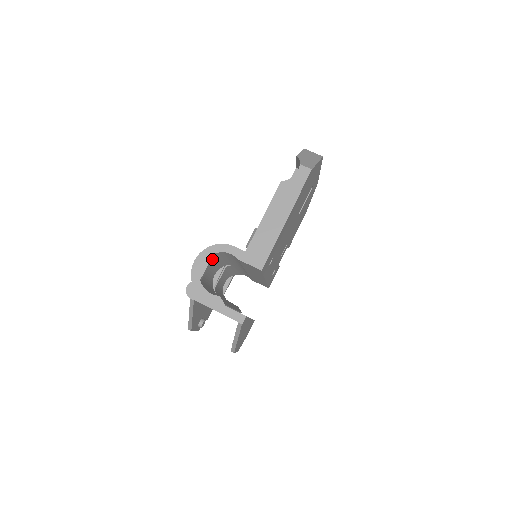
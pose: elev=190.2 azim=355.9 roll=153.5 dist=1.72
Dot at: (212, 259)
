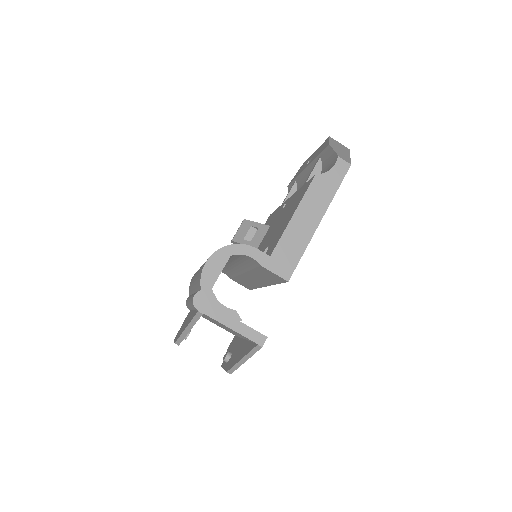
Dot at: occluded
